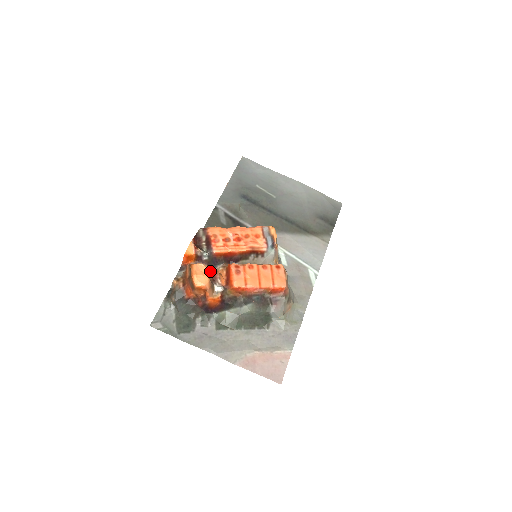
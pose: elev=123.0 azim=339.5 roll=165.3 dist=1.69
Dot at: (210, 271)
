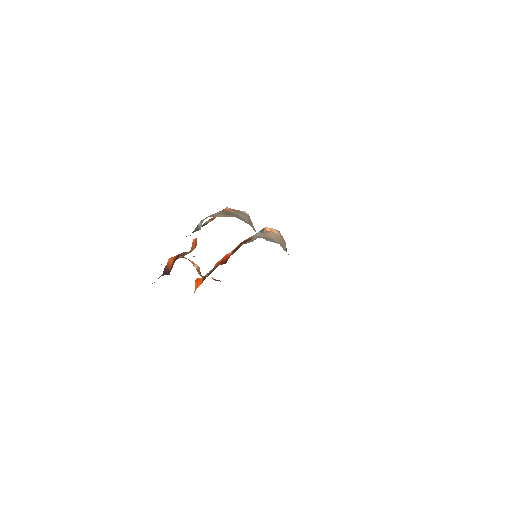
Dot at: occluded
